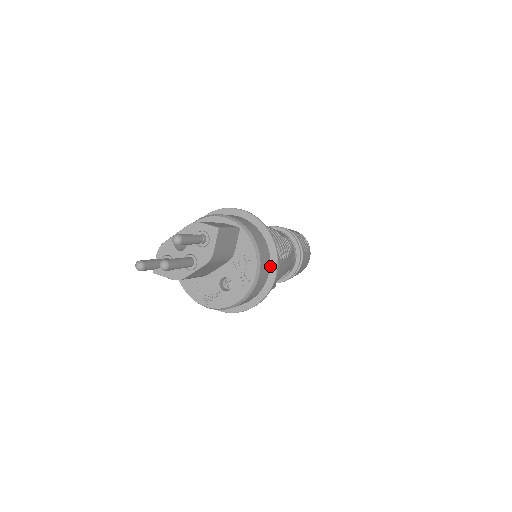
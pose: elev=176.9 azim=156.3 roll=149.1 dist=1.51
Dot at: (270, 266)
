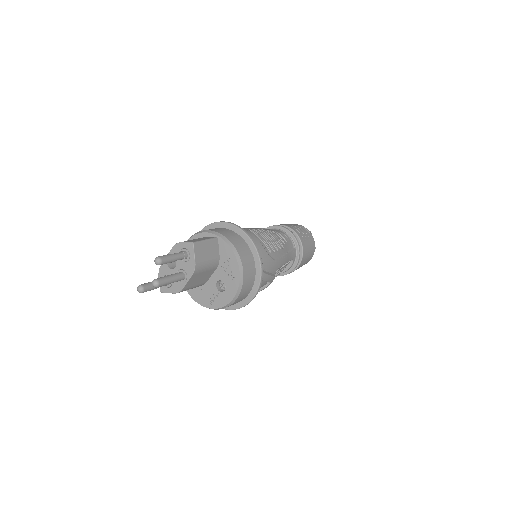
Dot at: (254, 261)
